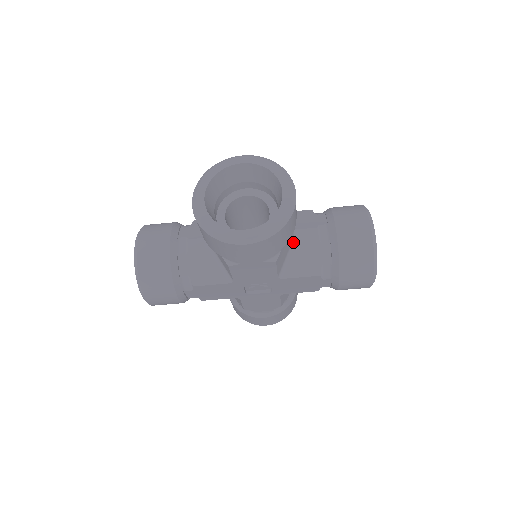
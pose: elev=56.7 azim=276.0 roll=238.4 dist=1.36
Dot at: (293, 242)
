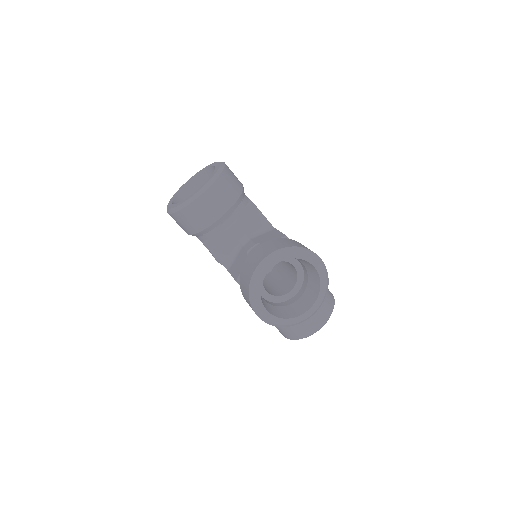
Dot at: occluded
